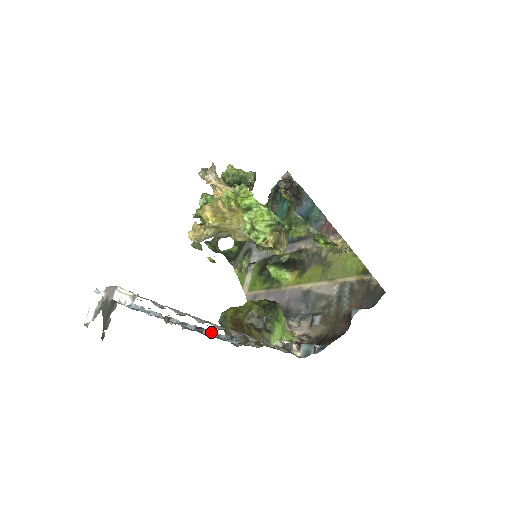
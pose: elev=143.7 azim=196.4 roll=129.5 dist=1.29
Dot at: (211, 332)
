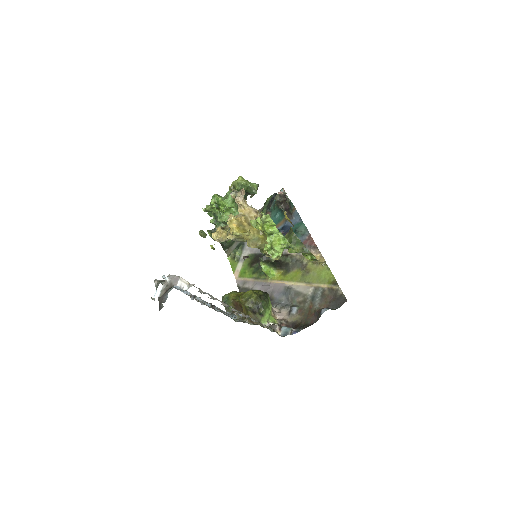
Dot at: (220, 309)
